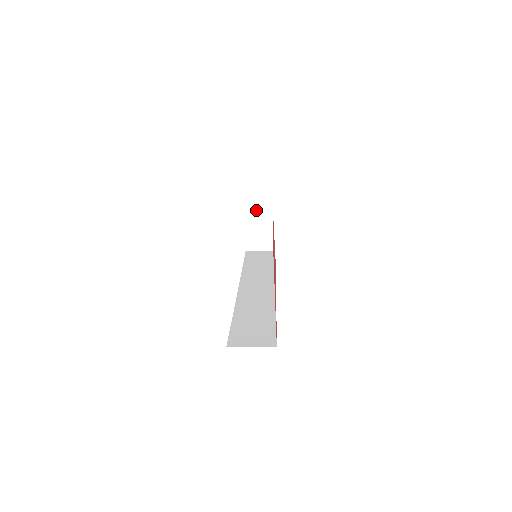
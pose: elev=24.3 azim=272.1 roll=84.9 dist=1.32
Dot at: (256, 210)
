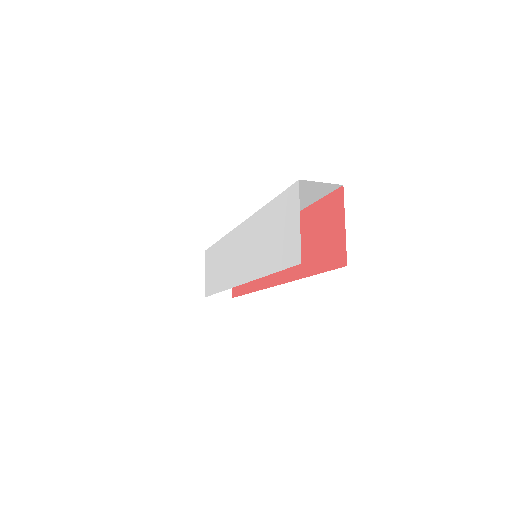
Dot at: occluded
